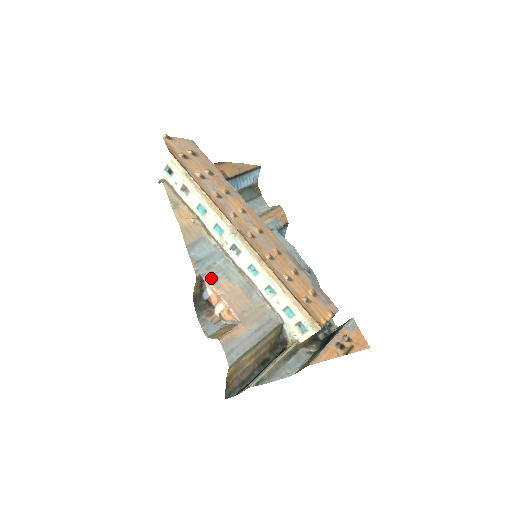
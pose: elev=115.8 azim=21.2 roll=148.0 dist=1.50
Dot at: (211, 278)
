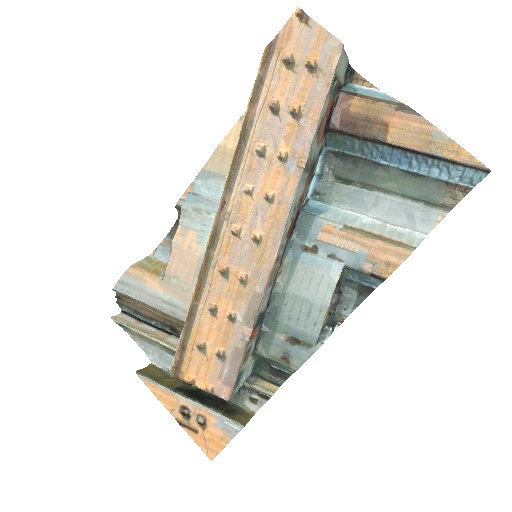
Dot at: (186, 220)
